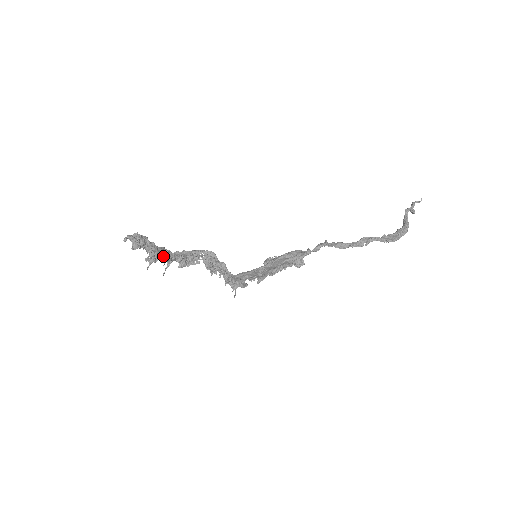
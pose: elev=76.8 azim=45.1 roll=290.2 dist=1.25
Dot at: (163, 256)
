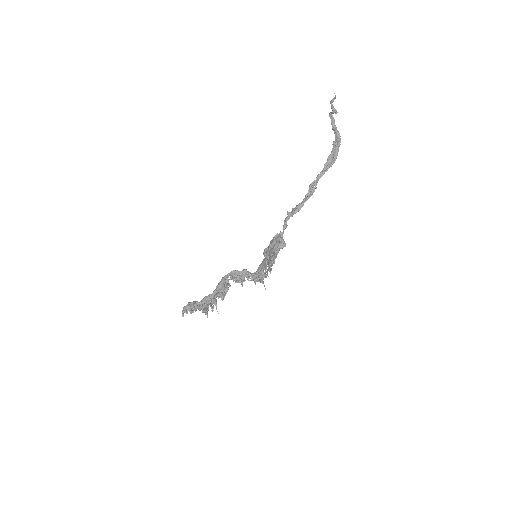
Dot at: occluded
